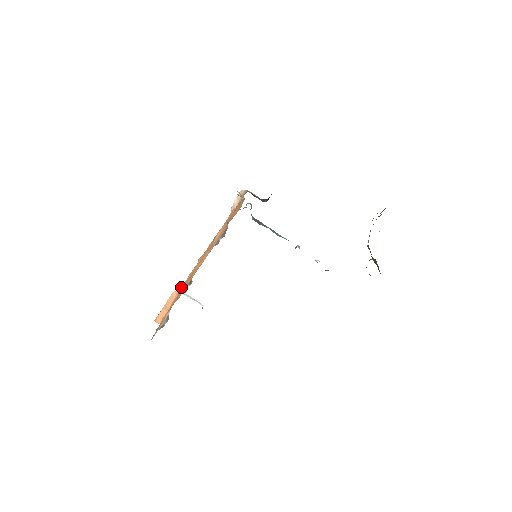
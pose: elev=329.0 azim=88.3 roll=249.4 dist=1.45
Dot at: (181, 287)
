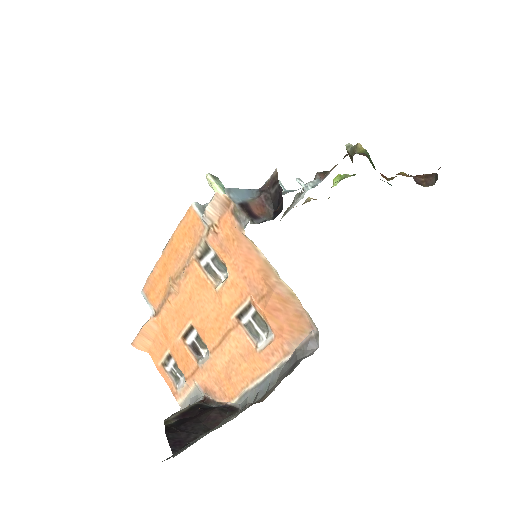
Dot at: (160, 317)
